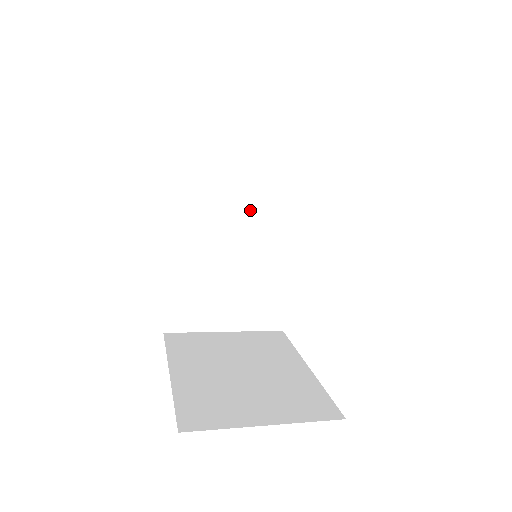
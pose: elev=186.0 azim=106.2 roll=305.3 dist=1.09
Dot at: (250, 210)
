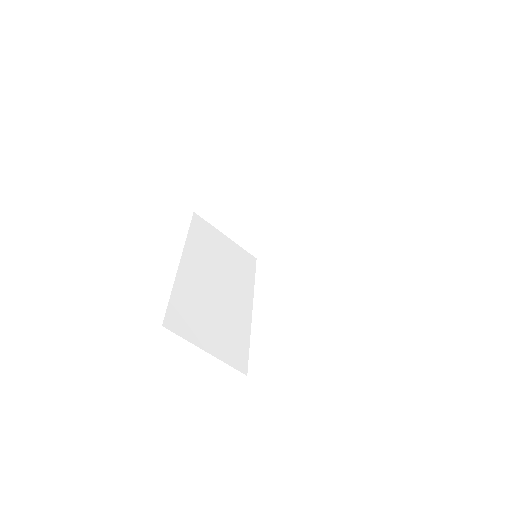
Dot at: (226, 279)
